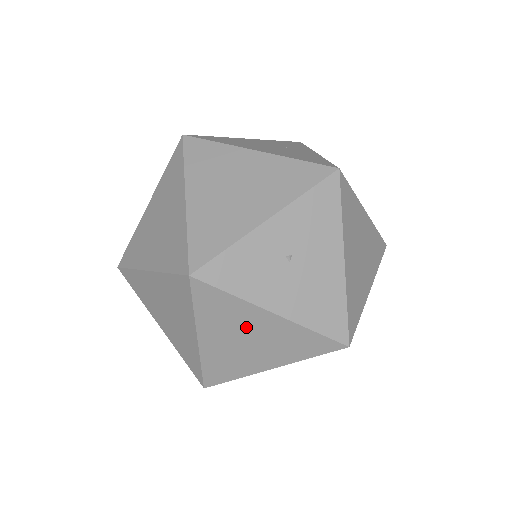
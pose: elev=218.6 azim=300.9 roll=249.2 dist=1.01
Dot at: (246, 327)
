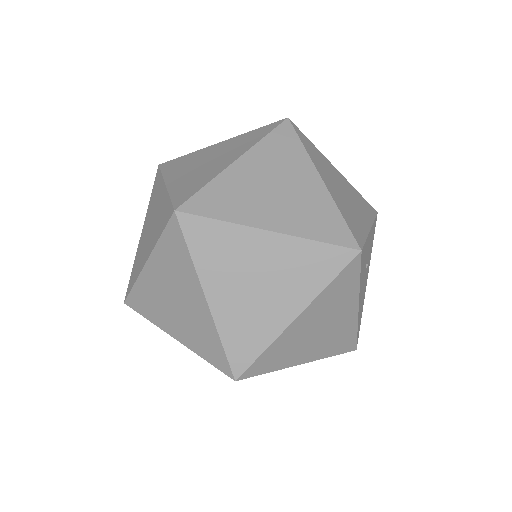
Dot at: (334, 315)
